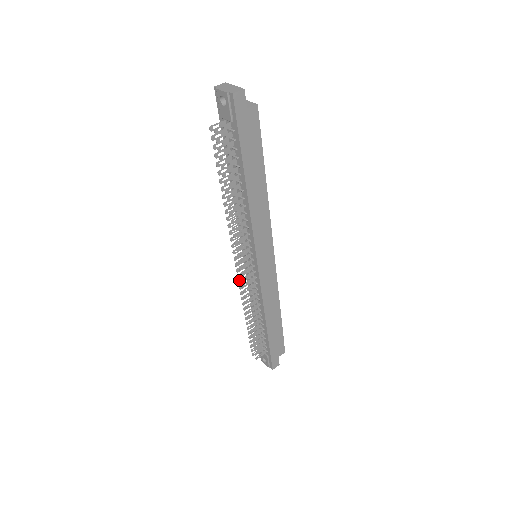
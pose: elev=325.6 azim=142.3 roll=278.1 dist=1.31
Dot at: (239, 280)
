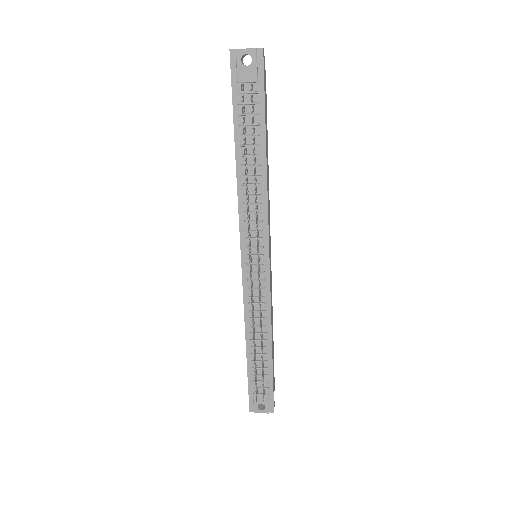
Dot at: (250, 288)
